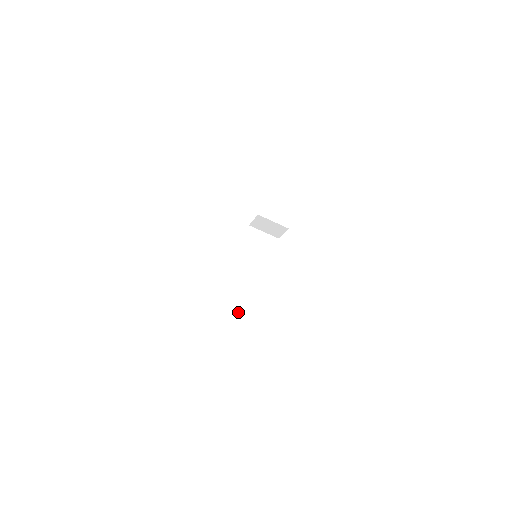
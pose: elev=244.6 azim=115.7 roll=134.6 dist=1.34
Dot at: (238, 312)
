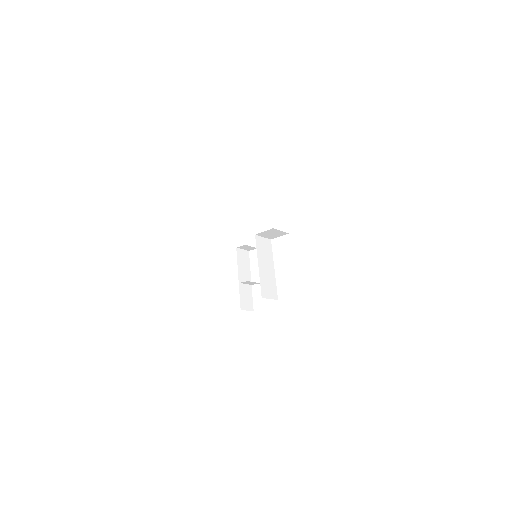
Dot at: (250, 302)
